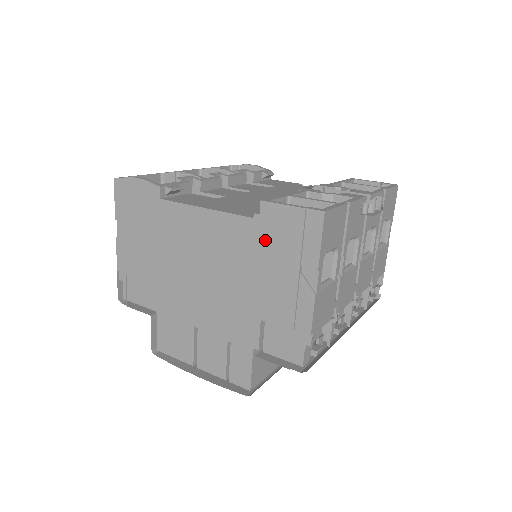
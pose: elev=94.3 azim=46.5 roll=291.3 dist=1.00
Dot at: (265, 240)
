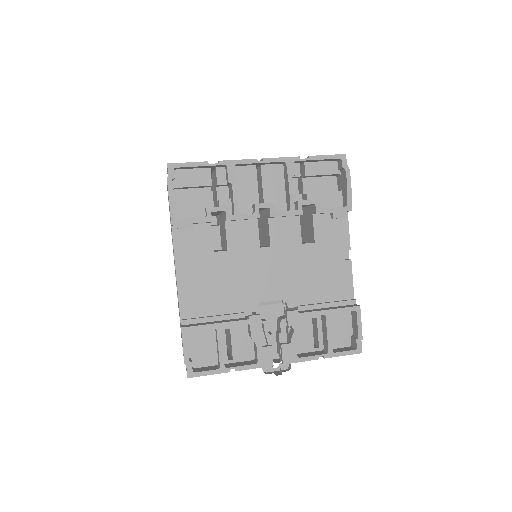
Dot at: occluded
